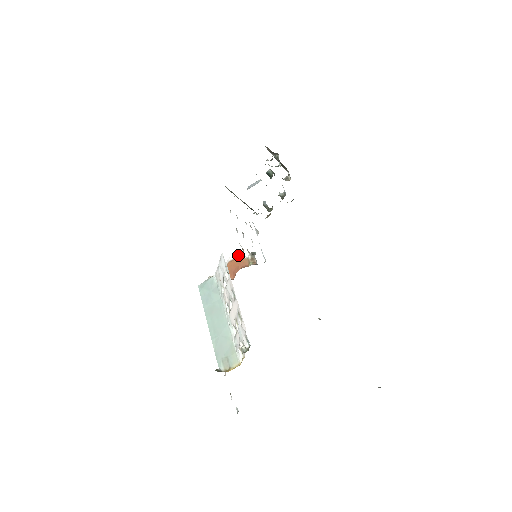
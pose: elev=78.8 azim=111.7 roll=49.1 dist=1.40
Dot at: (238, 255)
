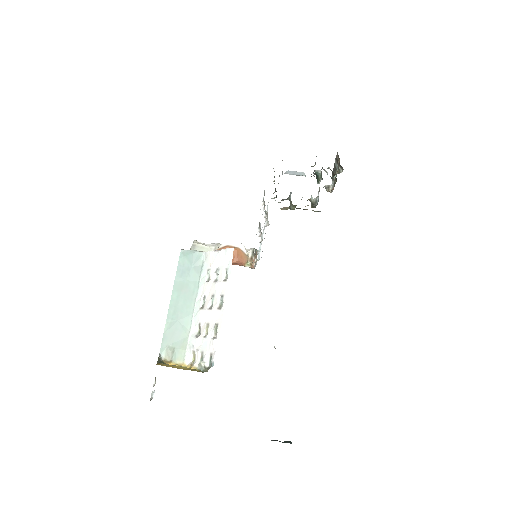
Dot at: (240, 245)
